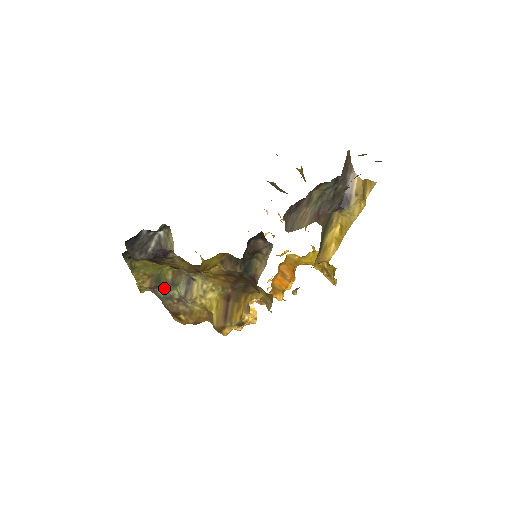
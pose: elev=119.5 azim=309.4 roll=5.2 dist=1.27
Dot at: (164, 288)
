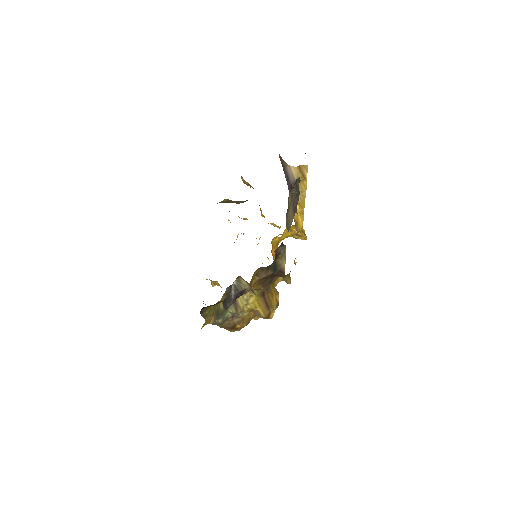
Dot at: (221, 316)
